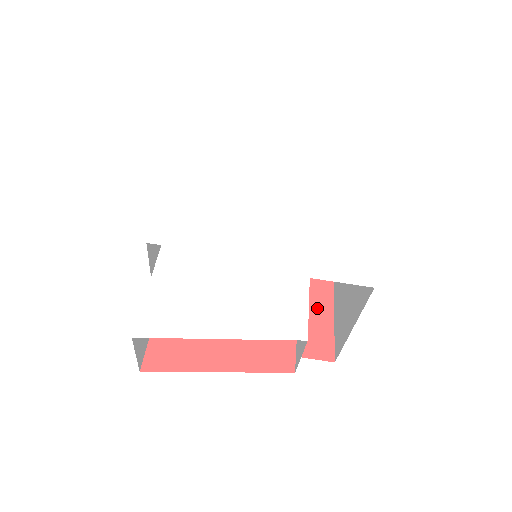
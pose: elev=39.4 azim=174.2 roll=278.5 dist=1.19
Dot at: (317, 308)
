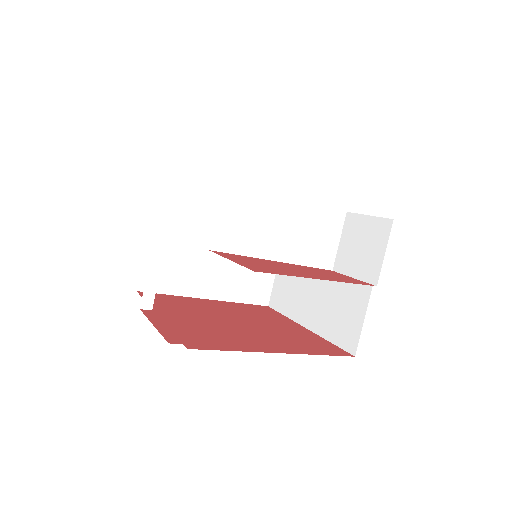
Dot at: (302, 333)
